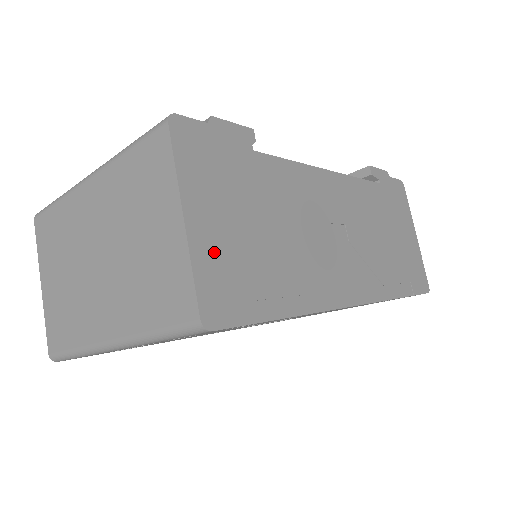
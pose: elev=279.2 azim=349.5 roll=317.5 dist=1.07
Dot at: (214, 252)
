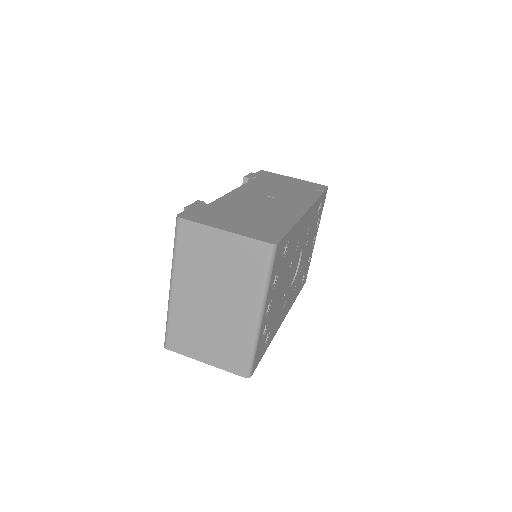
Dot at: (245, 230)
